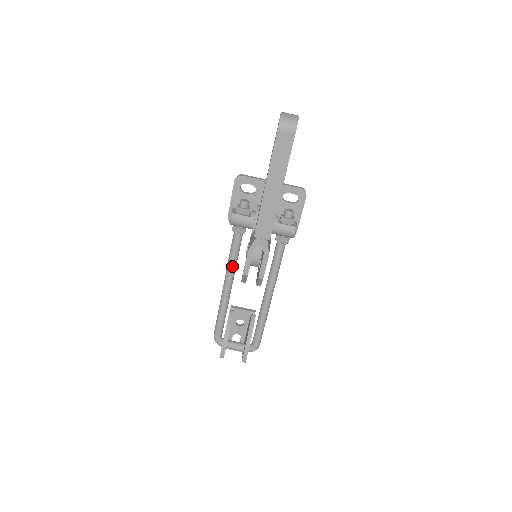
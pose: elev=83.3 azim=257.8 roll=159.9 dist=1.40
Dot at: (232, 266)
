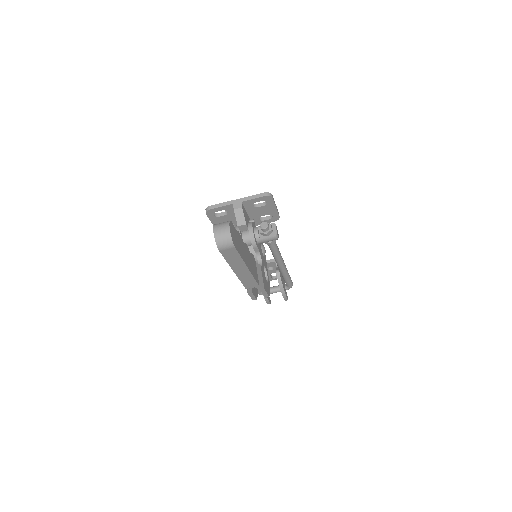
Dot at: occluded
